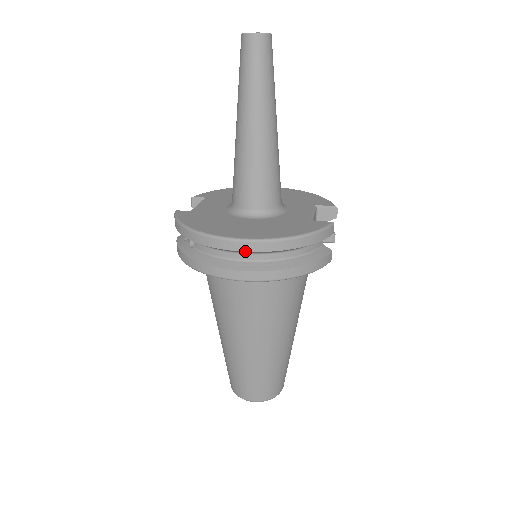
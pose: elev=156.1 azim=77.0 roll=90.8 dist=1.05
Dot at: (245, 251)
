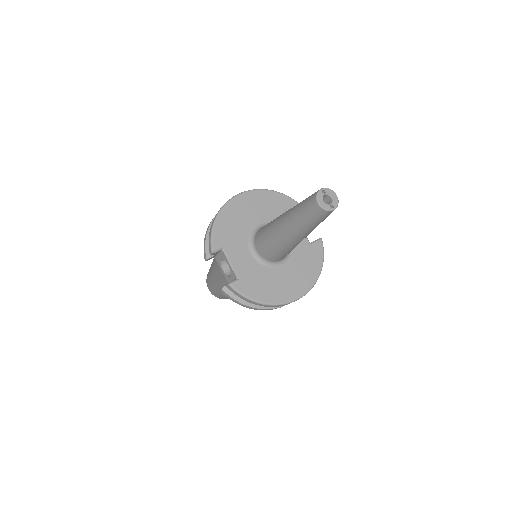
Dot at: occluded
